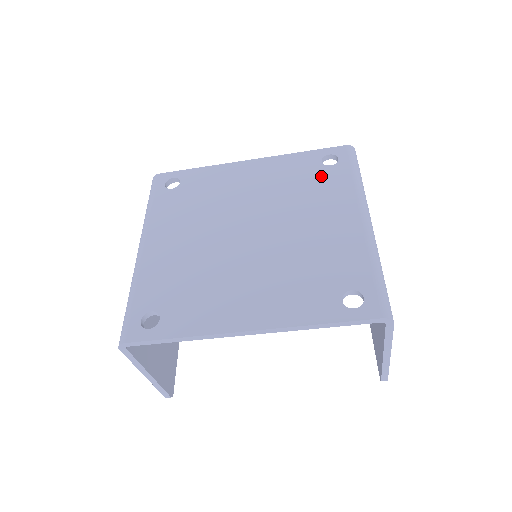
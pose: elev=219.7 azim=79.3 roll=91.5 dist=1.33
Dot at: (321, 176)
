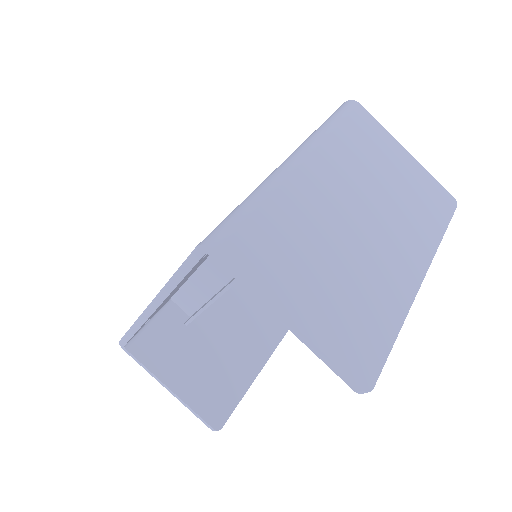
Dot at: occluded
